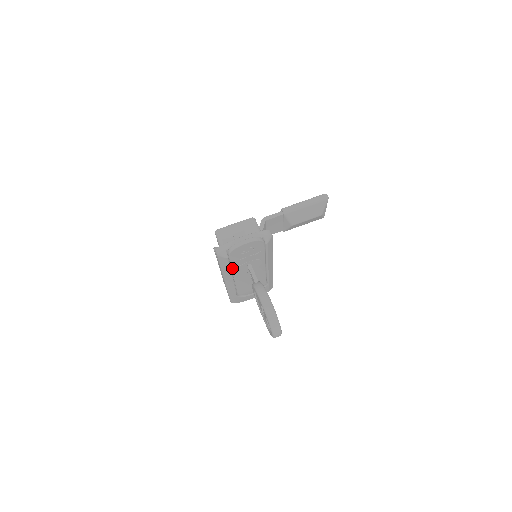
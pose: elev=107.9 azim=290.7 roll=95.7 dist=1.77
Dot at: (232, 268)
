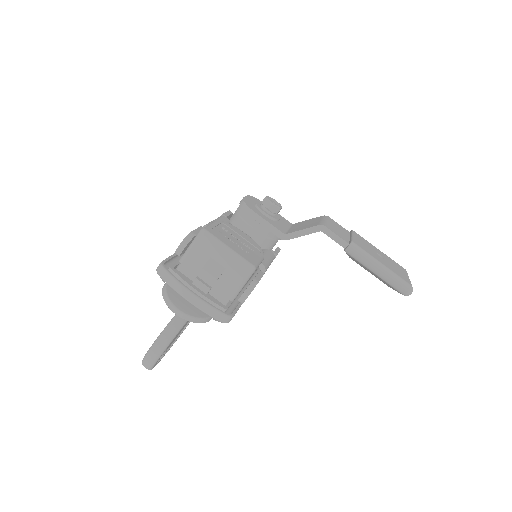
Dot at: occluded
